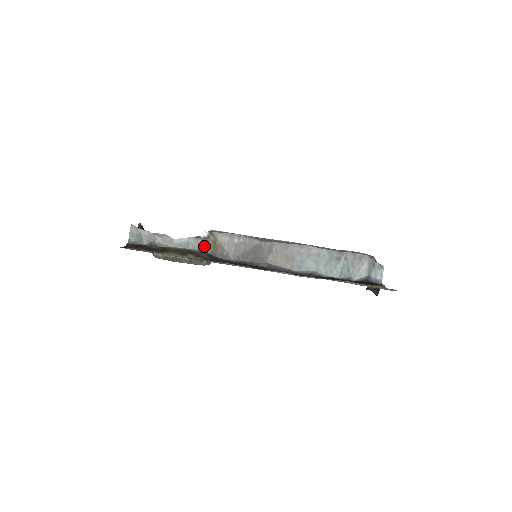
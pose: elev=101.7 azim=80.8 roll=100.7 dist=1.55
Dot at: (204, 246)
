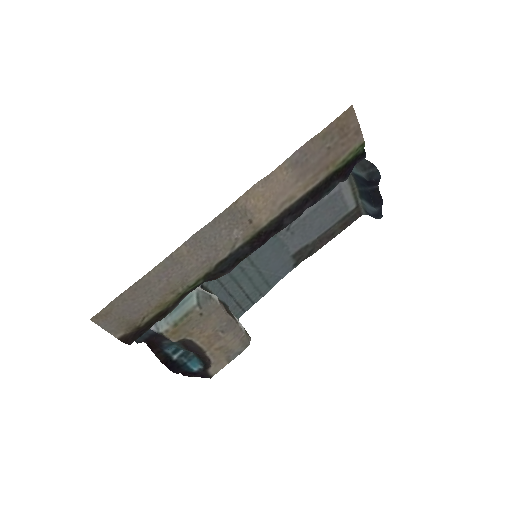
Dot at: occluded
